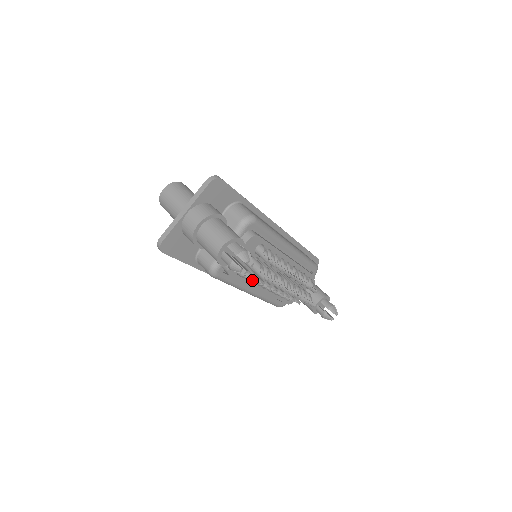
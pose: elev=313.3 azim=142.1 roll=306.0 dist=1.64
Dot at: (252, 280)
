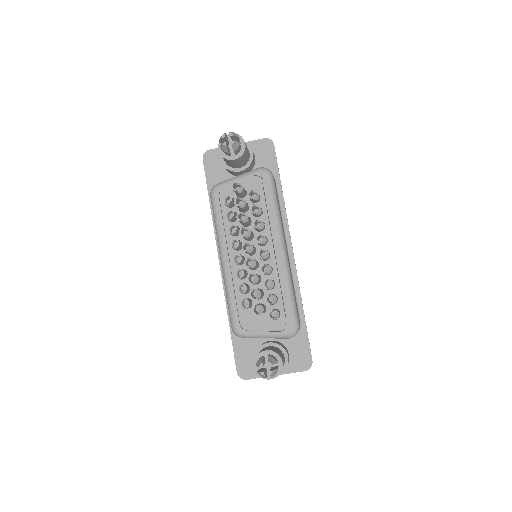
Dot at: (230, 218)
